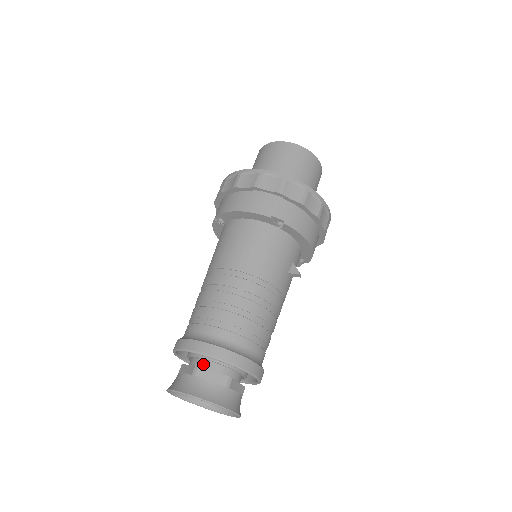
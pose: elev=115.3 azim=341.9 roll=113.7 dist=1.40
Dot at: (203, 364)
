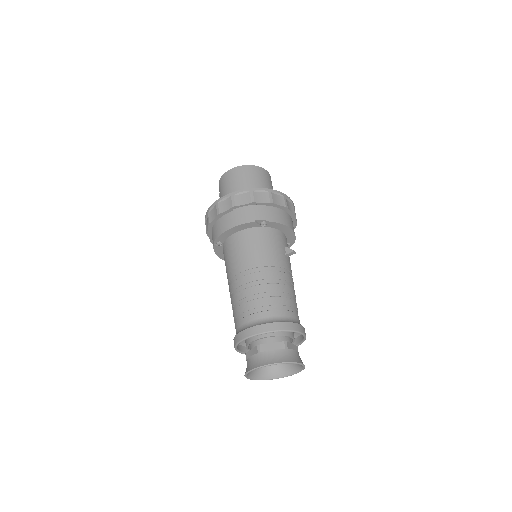
Dot at: (261, 343)
